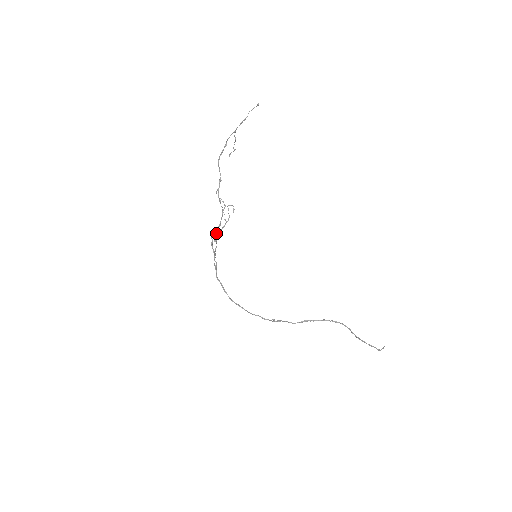
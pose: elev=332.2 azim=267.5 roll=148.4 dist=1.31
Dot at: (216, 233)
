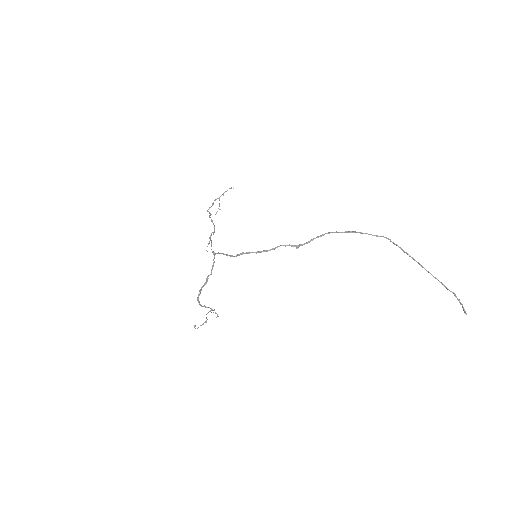
Dot at: (210, 235)
